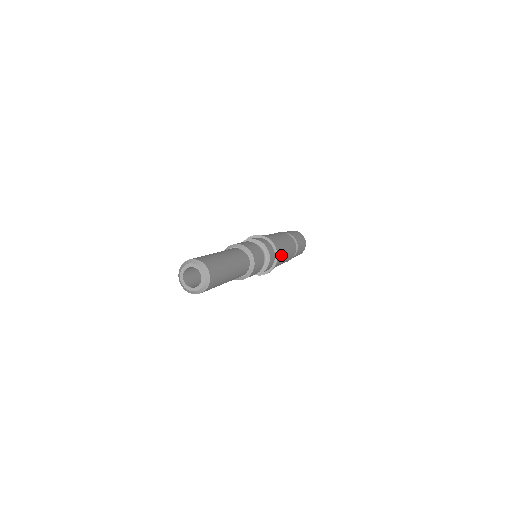
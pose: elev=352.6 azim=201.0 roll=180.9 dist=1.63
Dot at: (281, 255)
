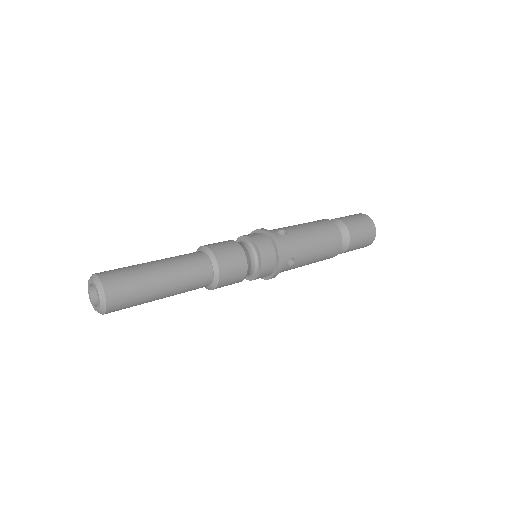
Dot at: (295, 262)
